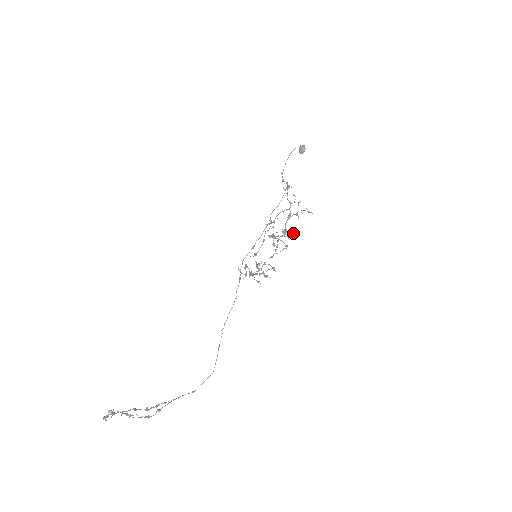
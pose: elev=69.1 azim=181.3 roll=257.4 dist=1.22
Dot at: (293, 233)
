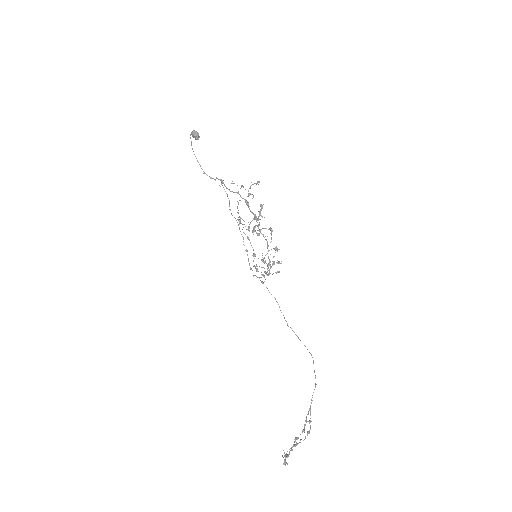
Dot at: (261, 210)
